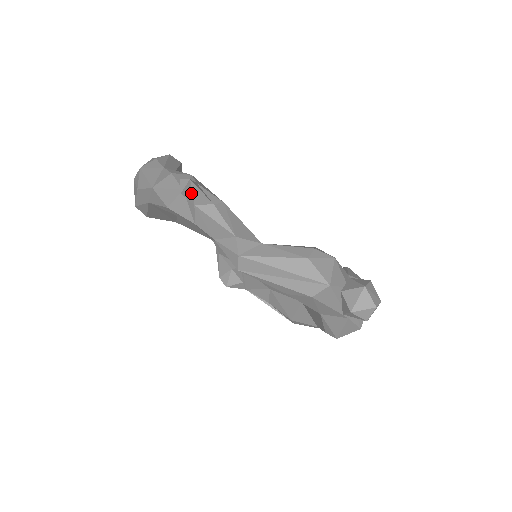
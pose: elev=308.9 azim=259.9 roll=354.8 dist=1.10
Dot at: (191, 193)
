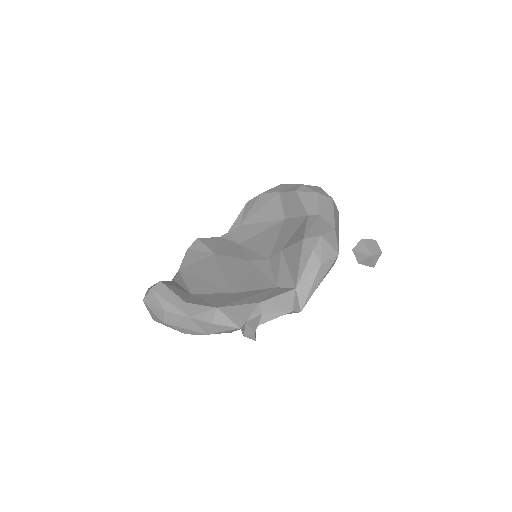
Dot at: occluded
